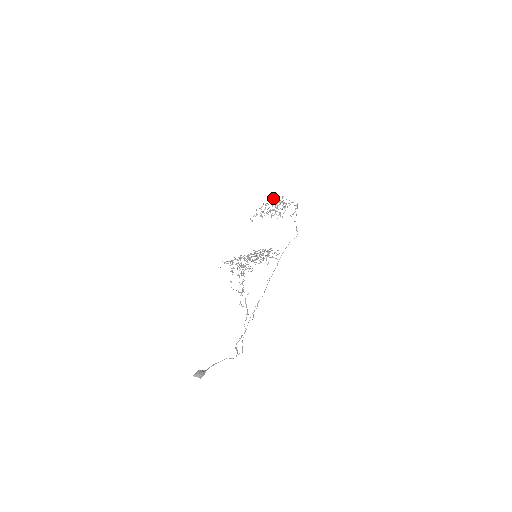
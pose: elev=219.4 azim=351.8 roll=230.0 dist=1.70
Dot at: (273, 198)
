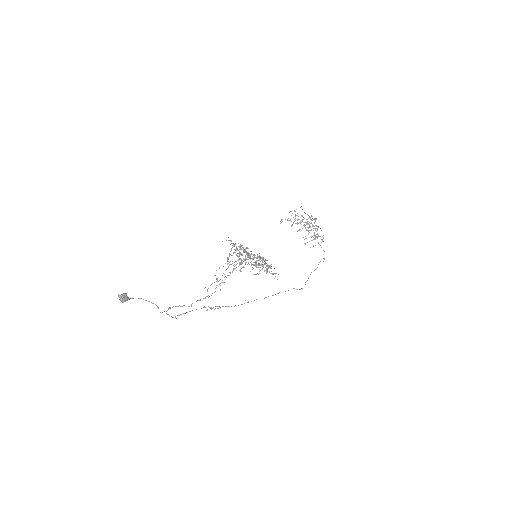
Dot at: occluded
